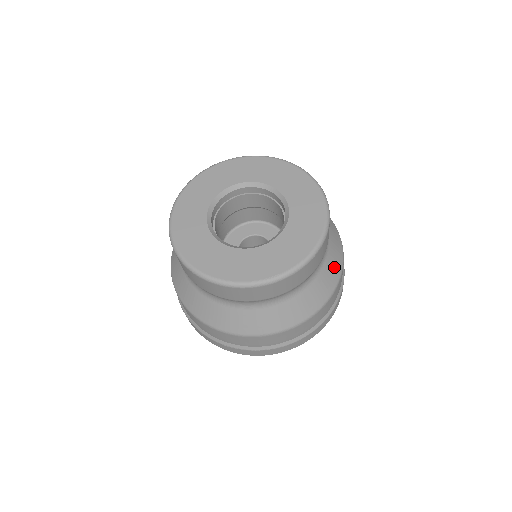
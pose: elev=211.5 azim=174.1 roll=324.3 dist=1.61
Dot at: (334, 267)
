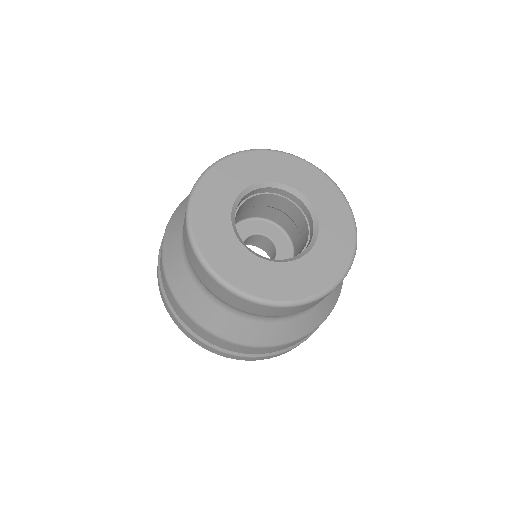
Dot at: occluded
